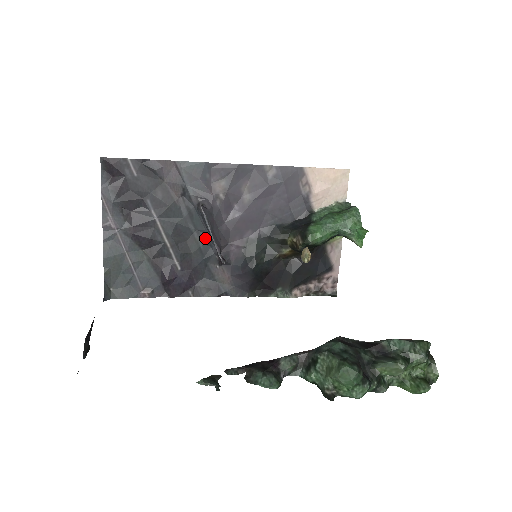
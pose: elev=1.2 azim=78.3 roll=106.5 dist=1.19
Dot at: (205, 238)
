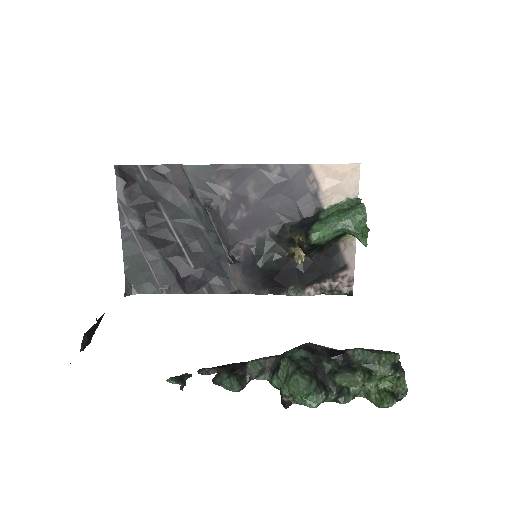
Dot at: (215, 237)
